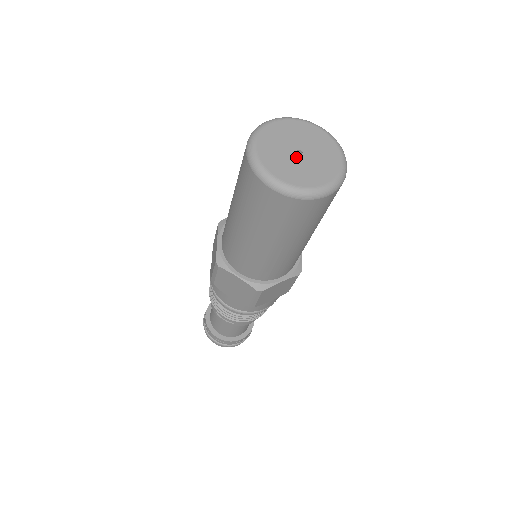
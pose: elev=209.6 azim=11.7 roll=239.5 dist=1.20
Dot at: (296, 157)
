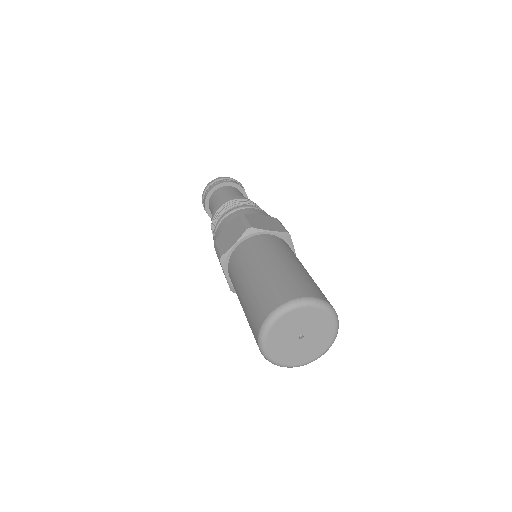
Dot at: (295, 340)
